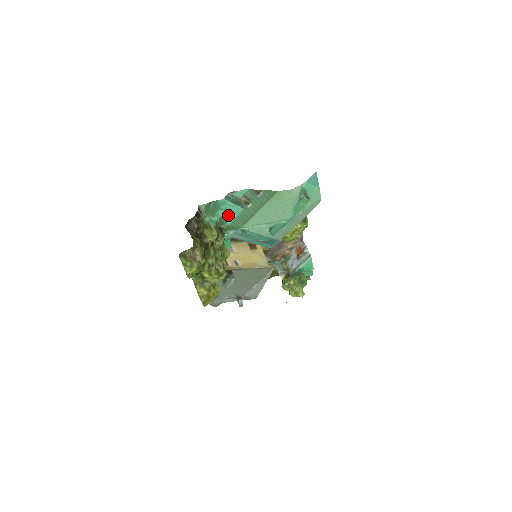
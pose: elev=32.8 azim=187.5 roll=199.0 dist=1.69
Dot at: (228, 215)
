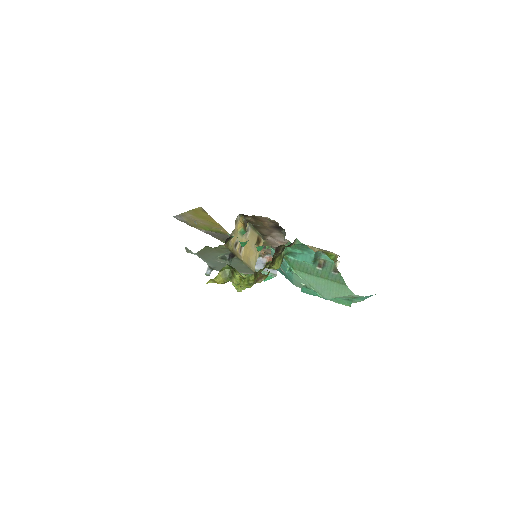
Dot at: (299, 256)
